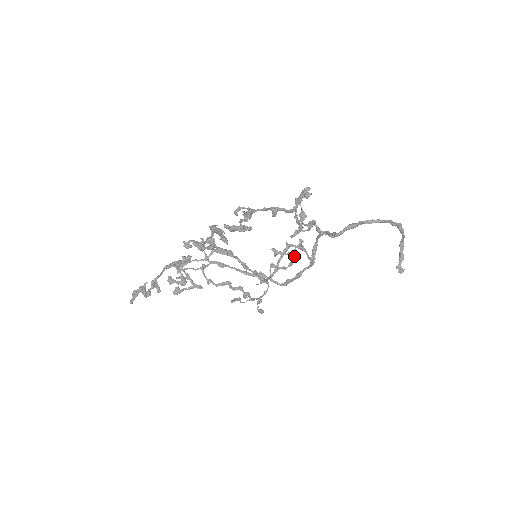
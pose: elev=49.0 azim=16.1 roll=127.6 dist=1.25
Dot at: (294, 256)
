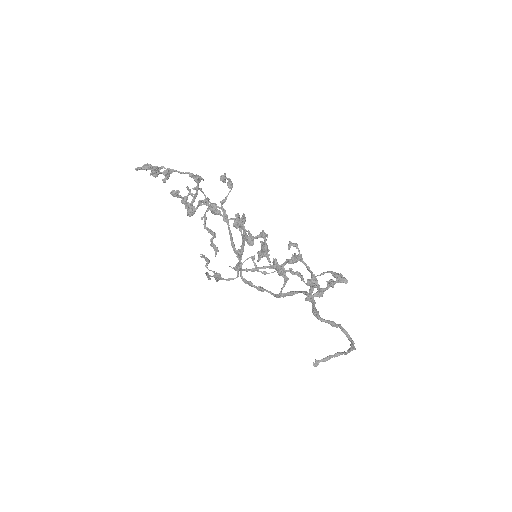
Dot at: occluded
